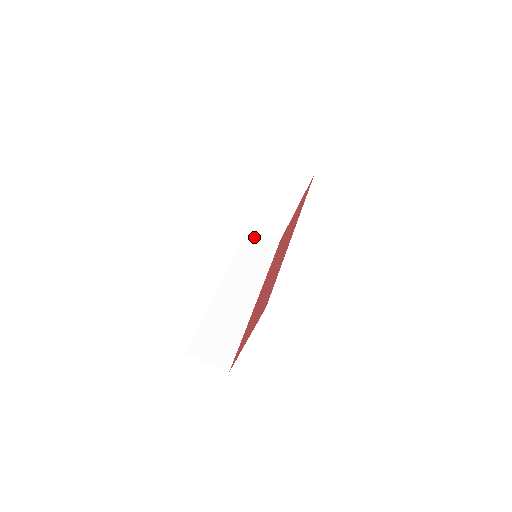
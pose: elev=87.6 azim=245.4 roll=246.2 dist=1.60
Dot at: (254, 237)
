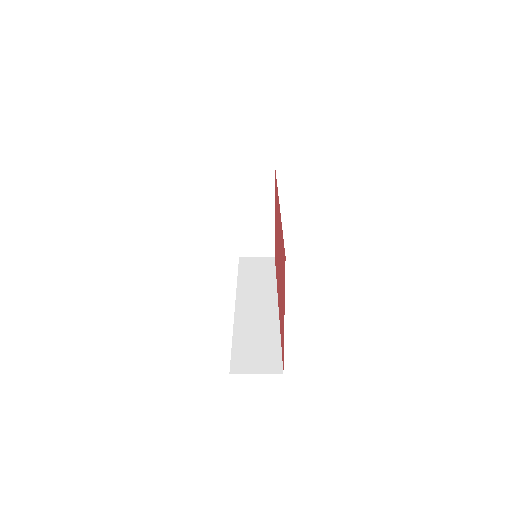
Dot at: (248, 263)
